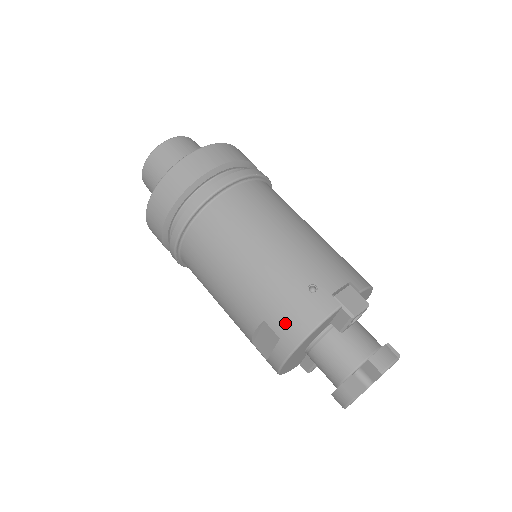
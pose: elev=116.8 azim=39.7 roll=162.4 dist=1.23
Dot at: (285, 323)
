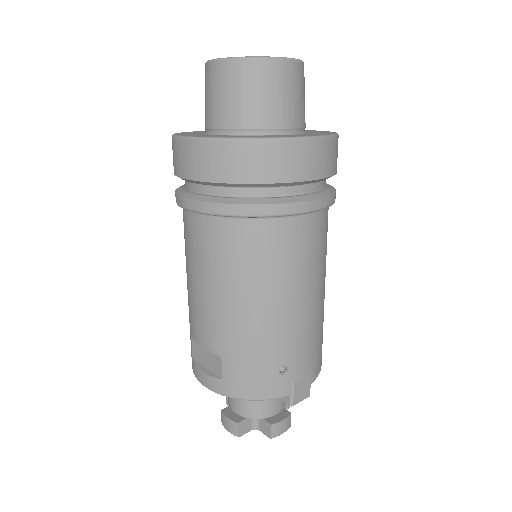
Dot at: (238, 377)
